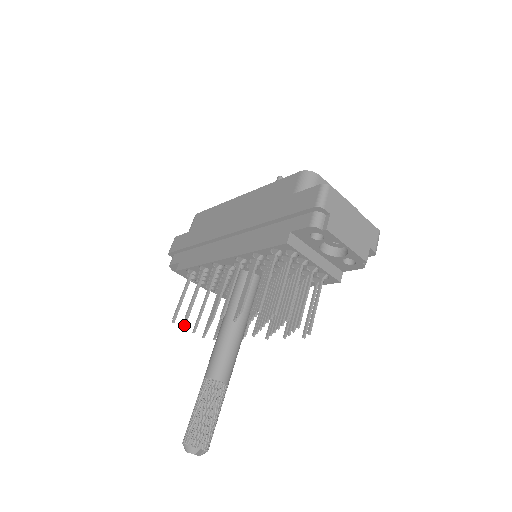
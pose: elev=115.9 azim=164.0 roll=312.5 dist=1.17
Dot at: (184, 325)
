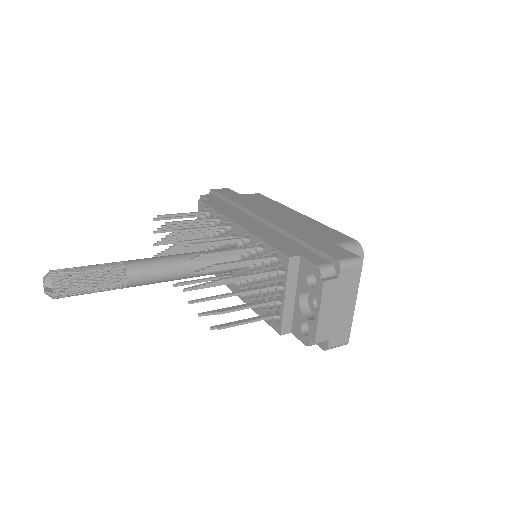
Dot at: (157, 231)
